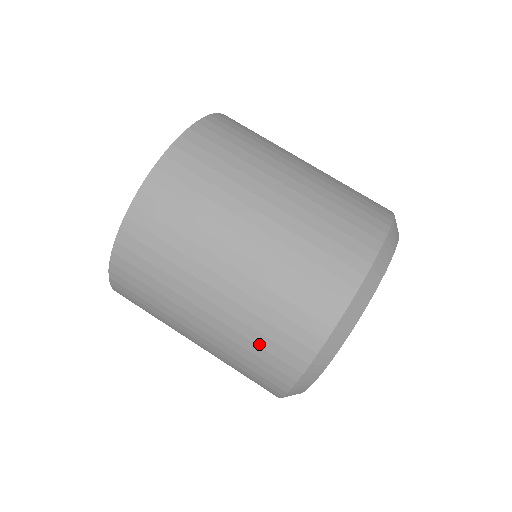
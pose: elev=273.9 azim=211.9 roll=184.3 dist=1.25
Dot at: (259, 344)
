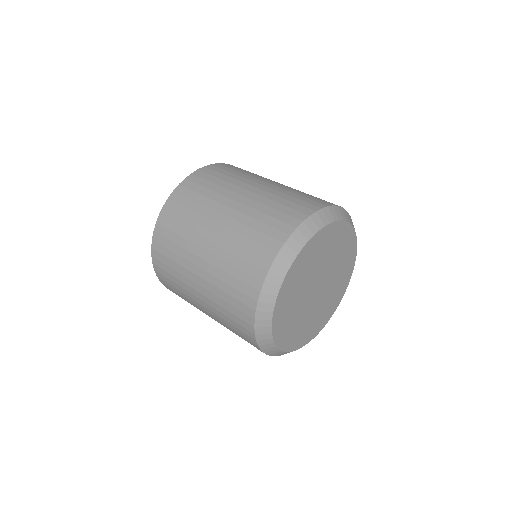
Dot at: (250, 237)
